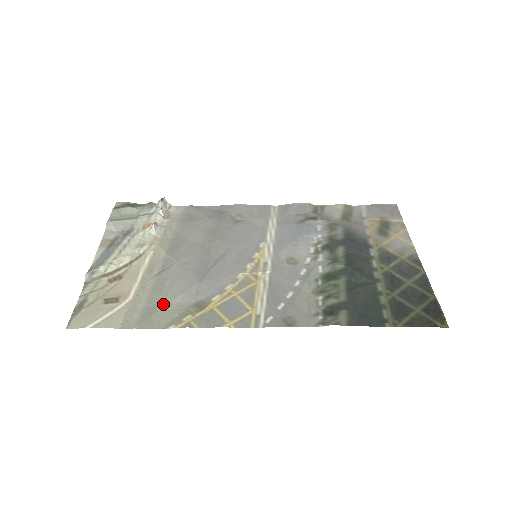
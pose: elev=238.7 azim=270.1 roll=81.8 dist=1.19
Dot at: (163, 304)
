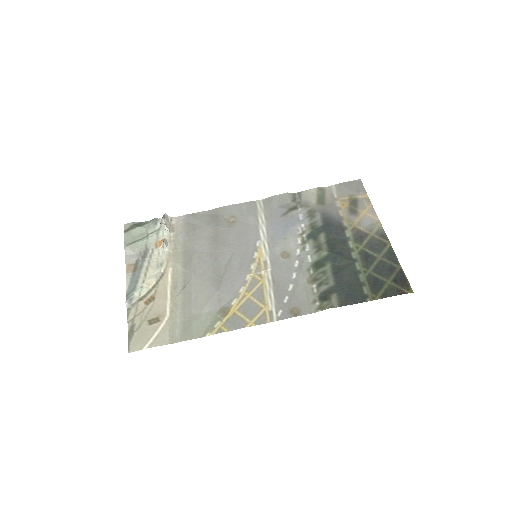
Dot at: (195, 316)
